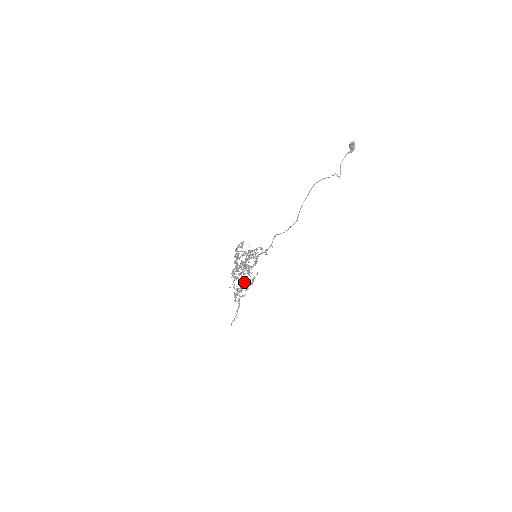
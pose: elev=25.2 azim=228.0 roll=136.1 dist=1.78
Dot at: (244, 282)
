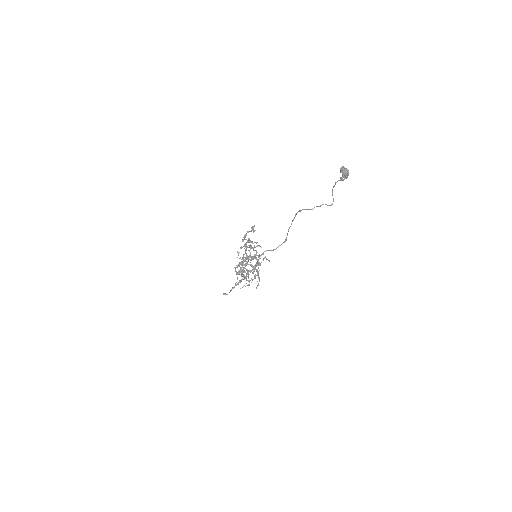
Dot at: (259, 263)
